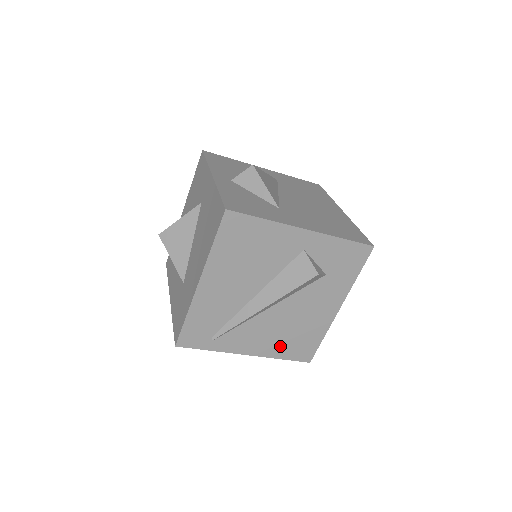
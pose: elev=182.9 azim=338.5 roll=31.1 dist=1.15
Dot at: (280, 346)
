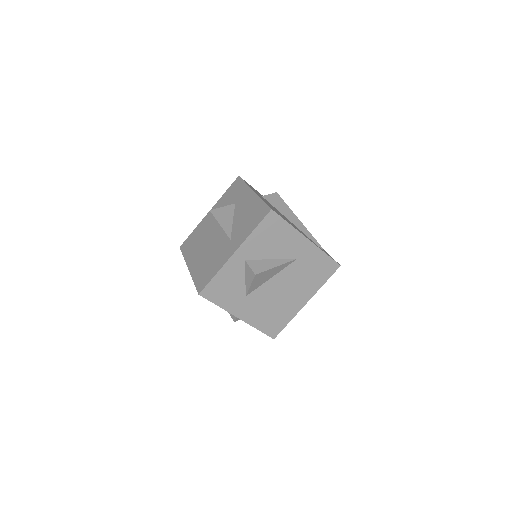
Dot at: occluded
